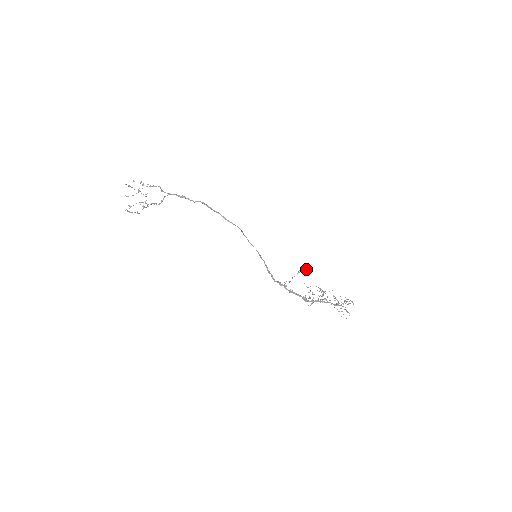
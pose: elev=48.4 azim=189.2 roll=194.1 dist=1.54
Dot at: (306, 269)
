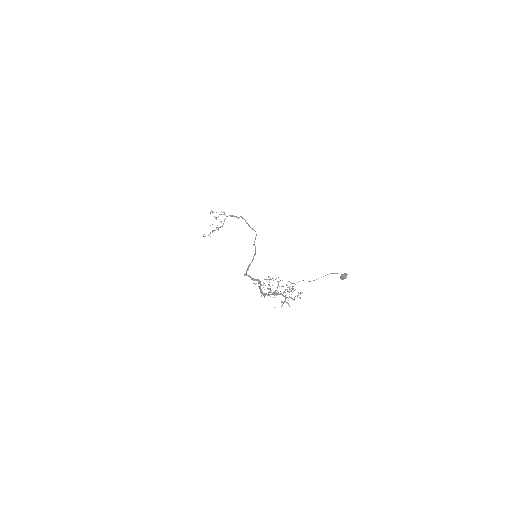
Dot at: (341, 274)
